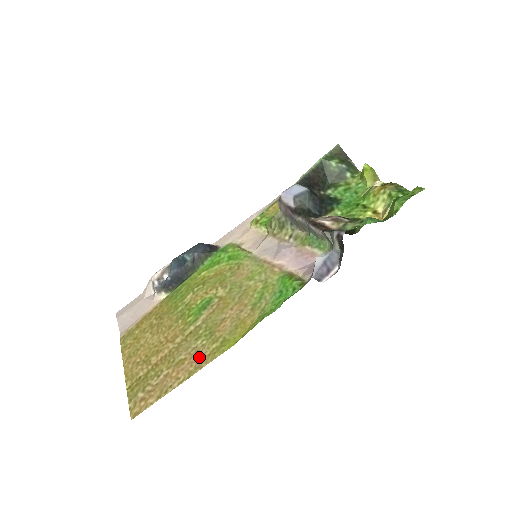
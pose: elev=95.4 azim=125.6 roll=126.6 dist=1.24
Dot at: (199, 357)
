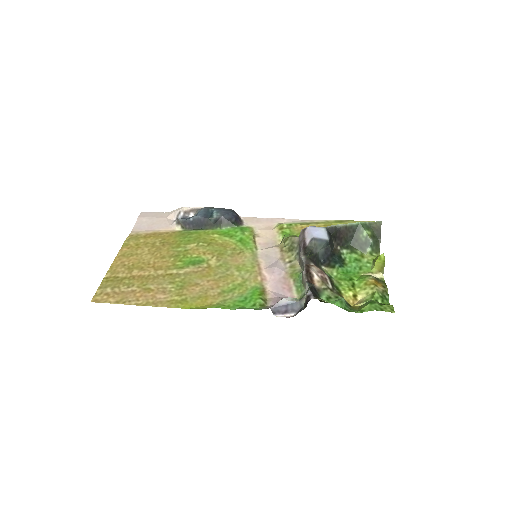
Dot at: (161, 297)
